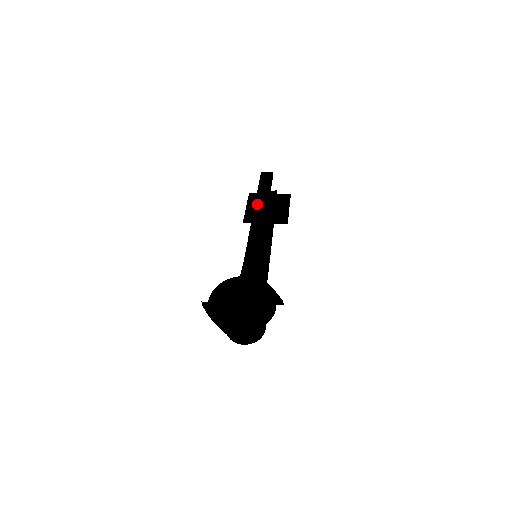
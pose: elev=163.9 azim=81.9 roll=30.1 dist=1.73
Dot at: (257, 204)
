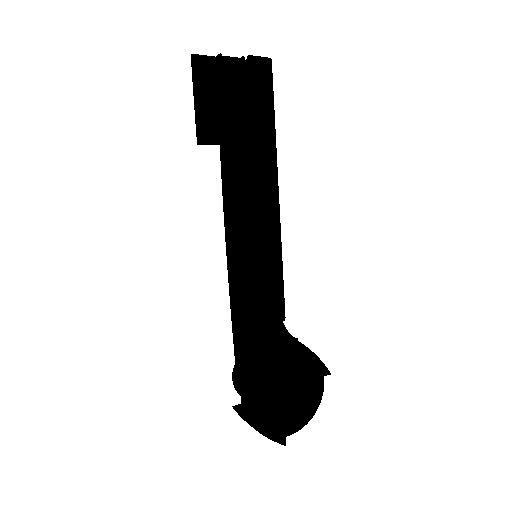
Dot at: (261, 163)
